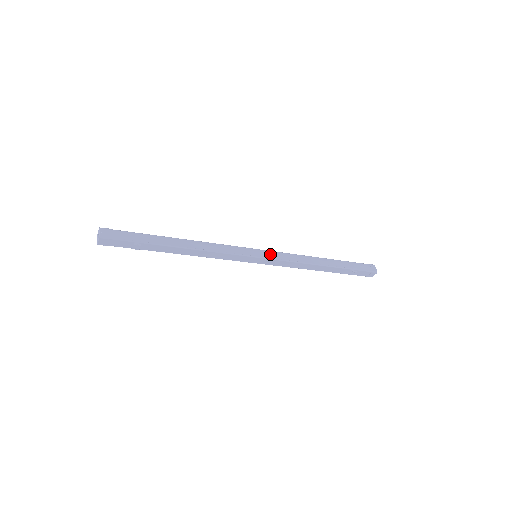
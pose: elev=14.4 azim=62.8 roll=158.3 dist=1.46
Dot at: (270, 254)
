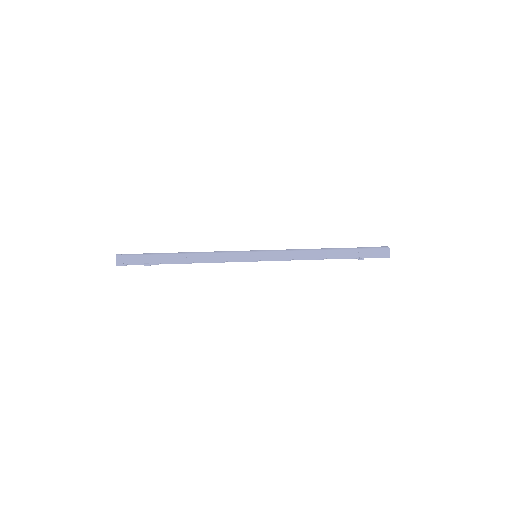
Dot at: (268, 256)
